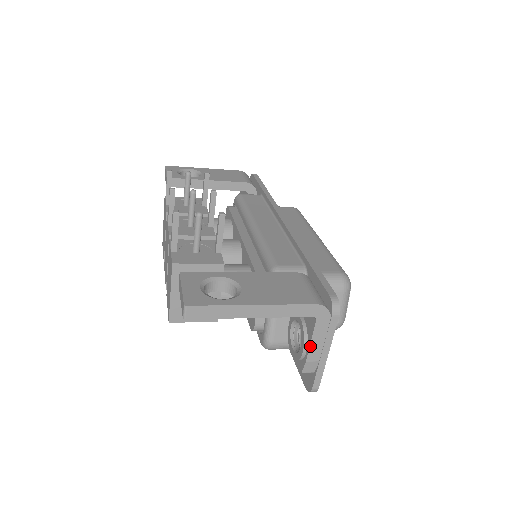
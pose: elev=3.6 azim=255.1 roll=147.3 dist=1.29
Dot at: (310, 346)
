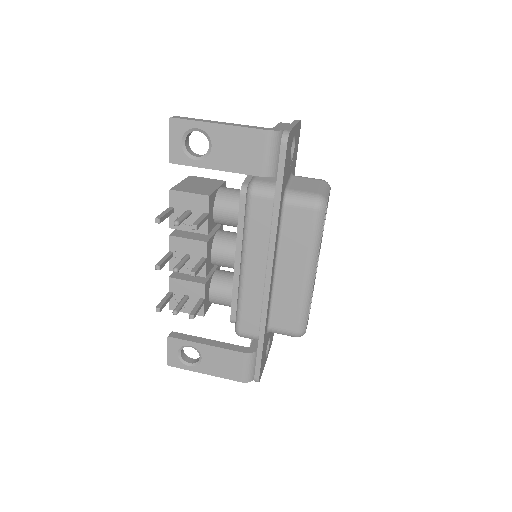
Dot at: occluded
